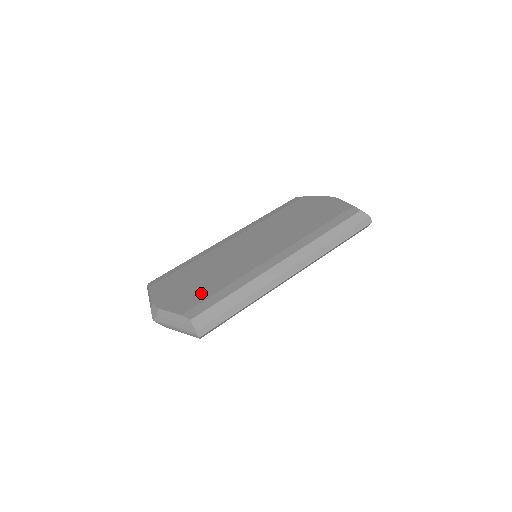
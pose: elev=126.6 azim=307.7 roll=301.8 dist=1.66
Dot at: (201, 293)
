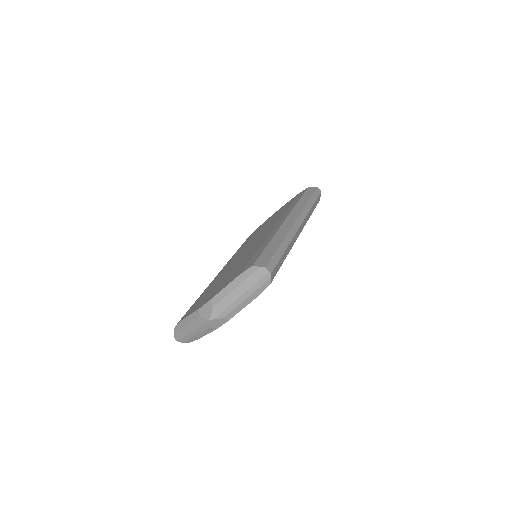
Dot at: (240, 267)
